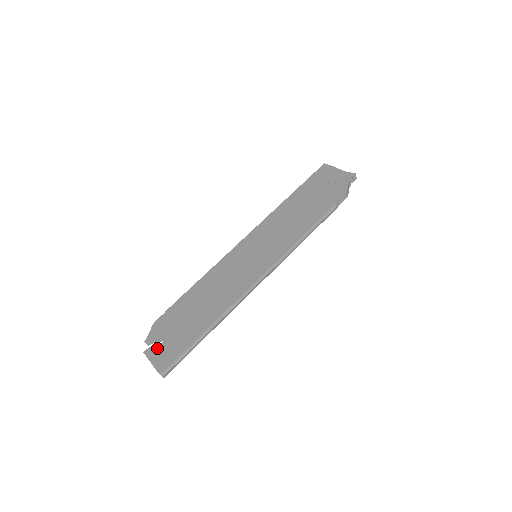
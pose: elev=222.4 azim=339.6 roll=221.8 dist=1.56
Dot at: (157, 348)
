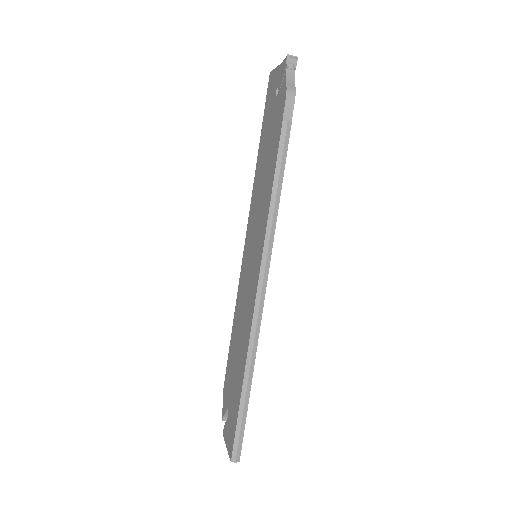
Dot at: (226, 425)
